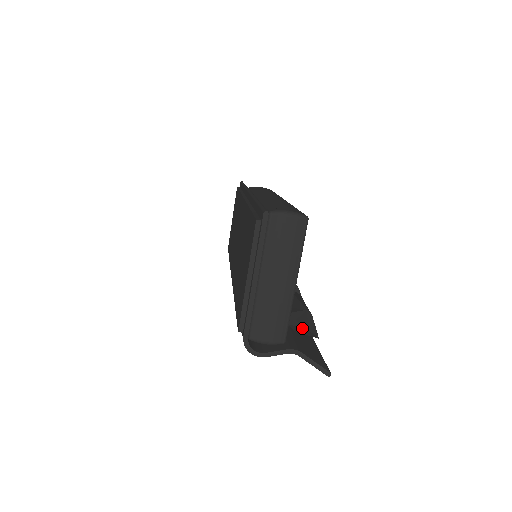
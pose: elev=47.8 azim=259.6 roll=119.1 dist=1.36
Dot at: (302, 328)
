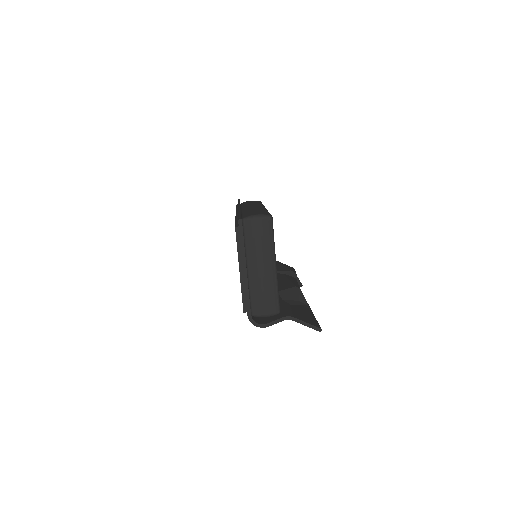
Dot at: (294, 300)
